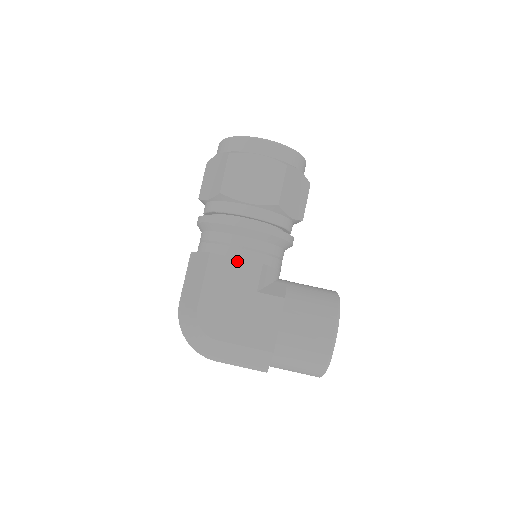
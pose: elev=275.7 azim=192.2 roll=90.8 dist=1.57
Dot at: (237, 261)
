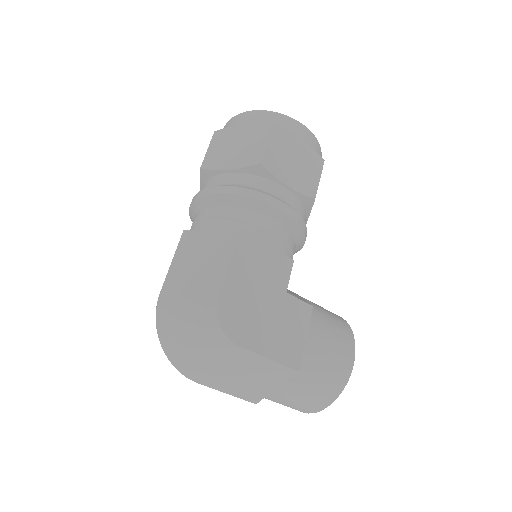
Dot at: (269, 249)
